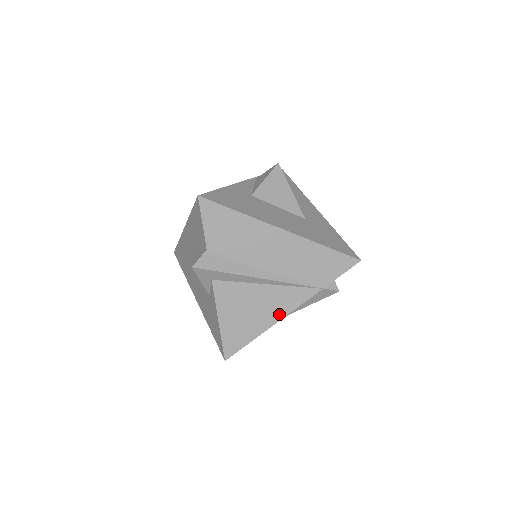
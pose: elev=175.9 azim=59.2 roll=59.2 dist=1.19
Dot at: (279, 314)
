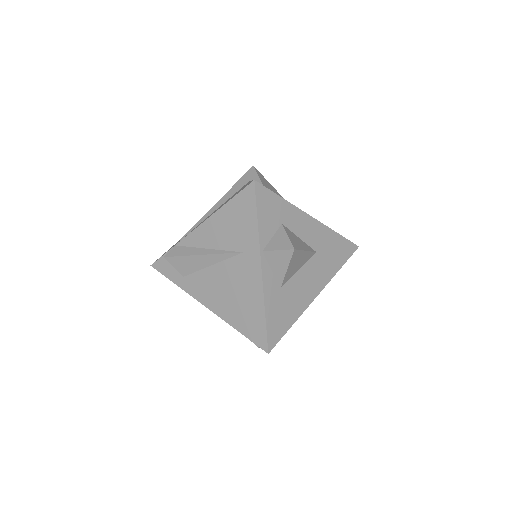
Dot at: occluded
